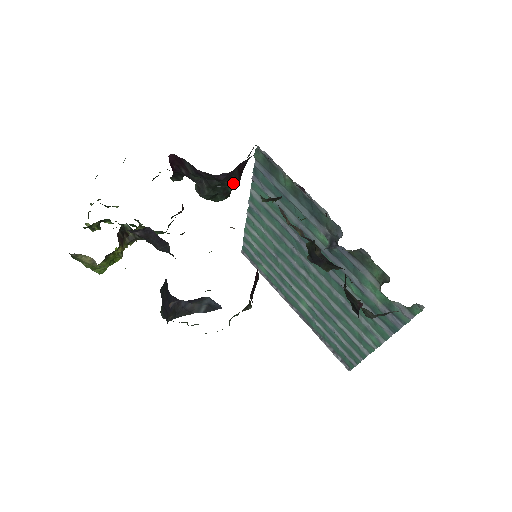
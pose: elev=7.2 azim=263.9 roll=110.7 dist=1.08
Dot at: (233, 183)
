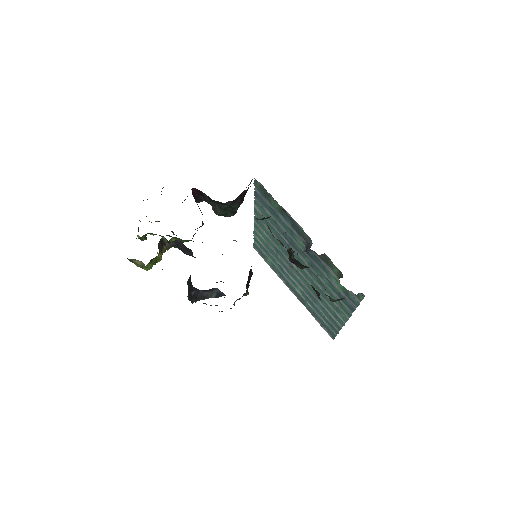
Dot at: (237, 206)
